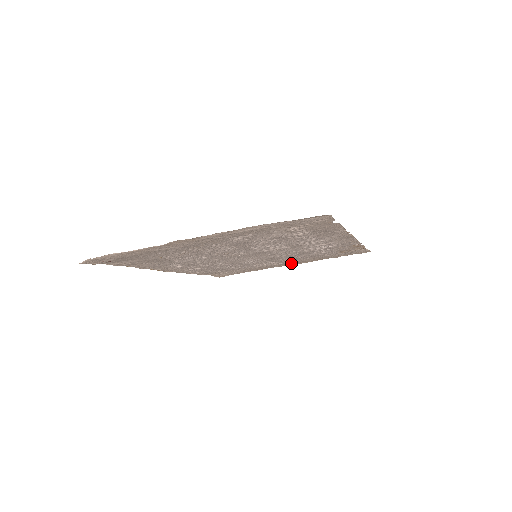
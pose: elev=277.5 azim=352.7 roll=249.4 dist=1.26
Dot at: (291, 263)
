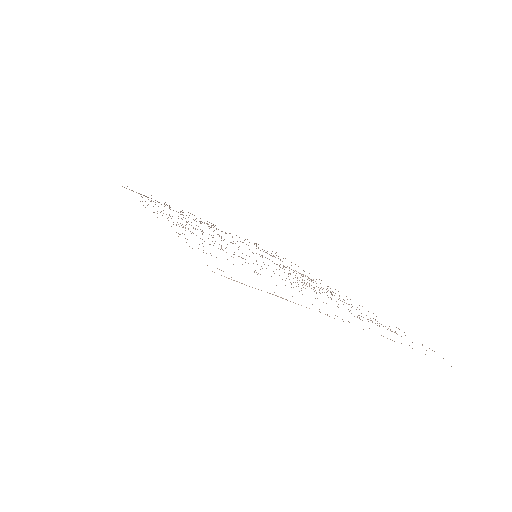
Dot at: (209, 222)
